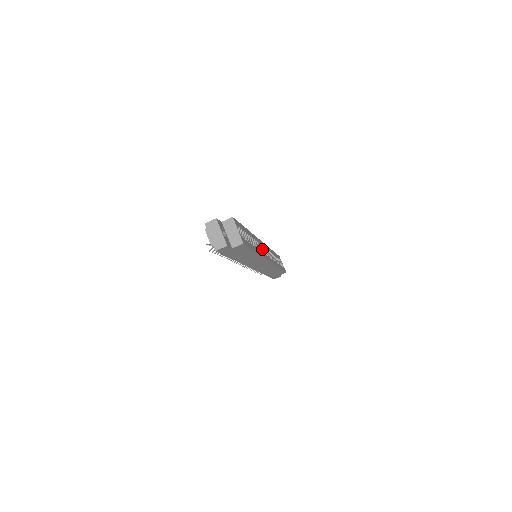
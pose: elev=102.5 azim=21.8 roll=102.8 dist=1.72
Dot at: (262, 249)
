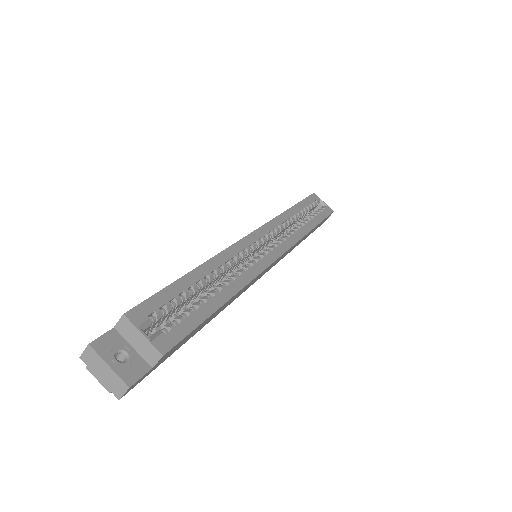
Dot at: (257, 246)
